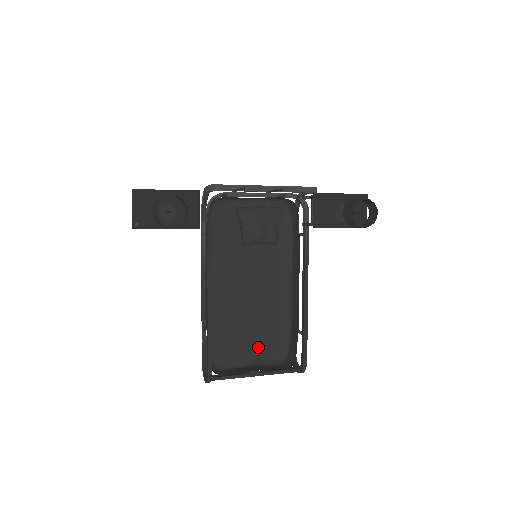
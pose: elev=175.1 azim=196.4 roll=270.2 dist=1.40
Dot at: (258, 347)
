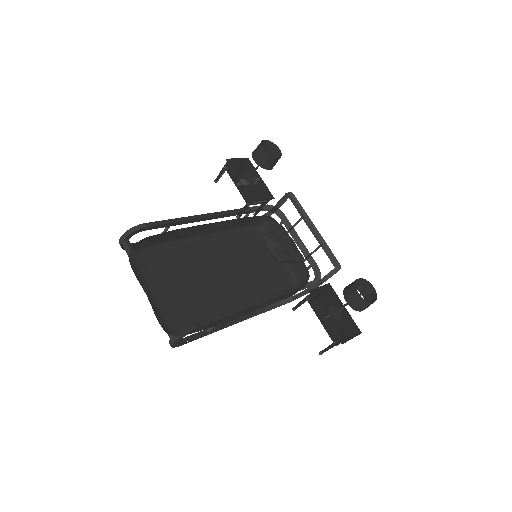
Dot at: (168, 301)
